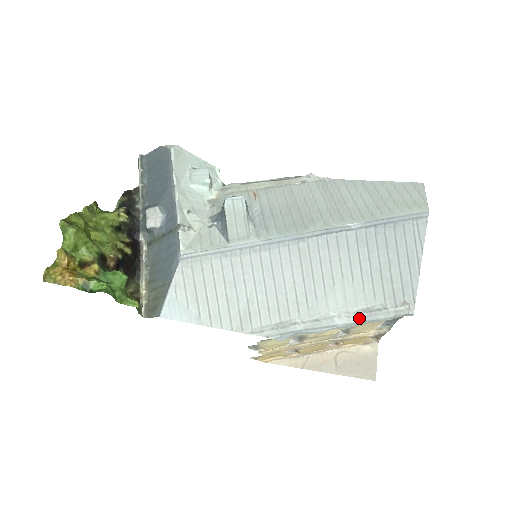
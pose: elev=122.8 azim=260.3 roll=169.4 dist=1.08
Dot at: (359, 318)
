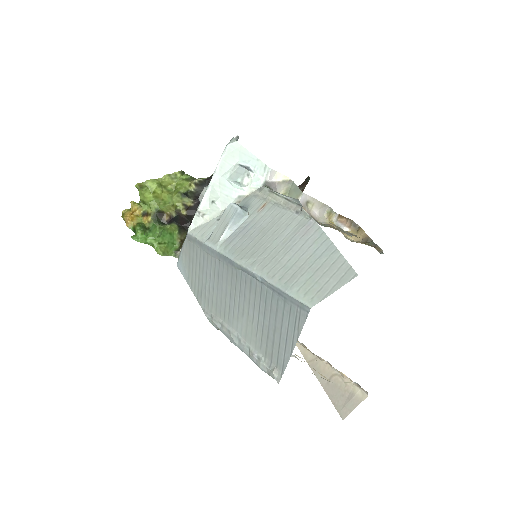
Dot at: (248, 353)
